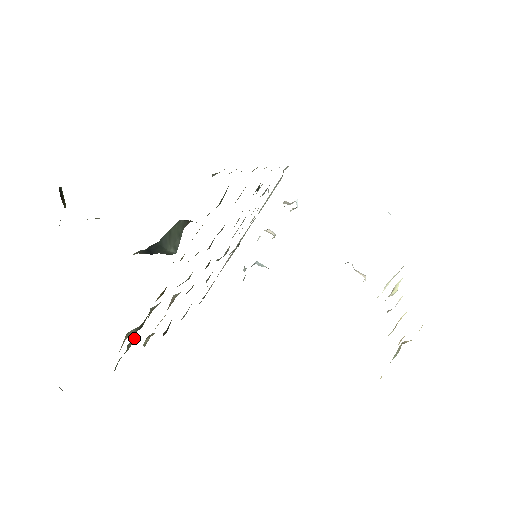
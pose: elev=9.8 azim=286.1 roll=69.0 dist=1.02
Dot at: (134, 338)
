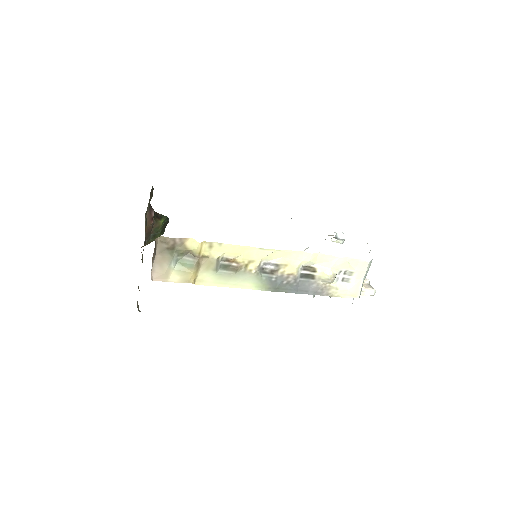
Dot at: occluded
